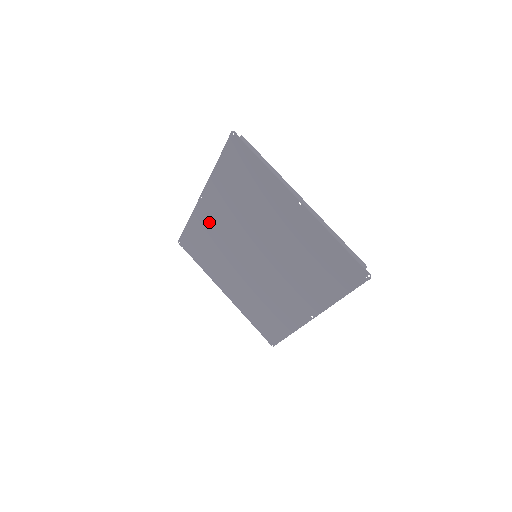
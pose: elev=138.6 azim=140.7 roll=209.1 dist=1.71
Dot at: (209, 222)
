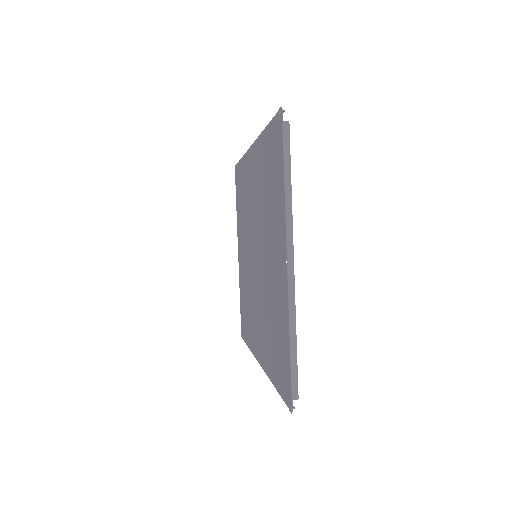
Dot at: (248, 178)
